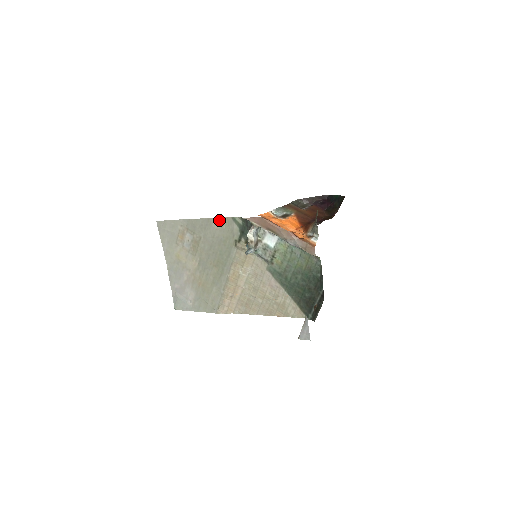
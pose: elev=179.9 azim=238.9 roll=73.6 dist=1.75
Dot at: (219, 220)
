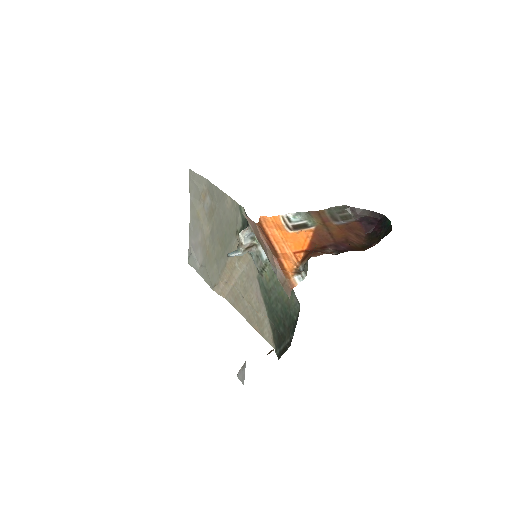
Dot at: (230, 200)
